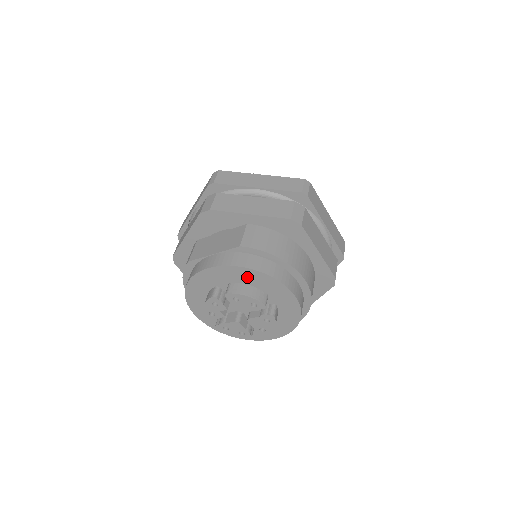
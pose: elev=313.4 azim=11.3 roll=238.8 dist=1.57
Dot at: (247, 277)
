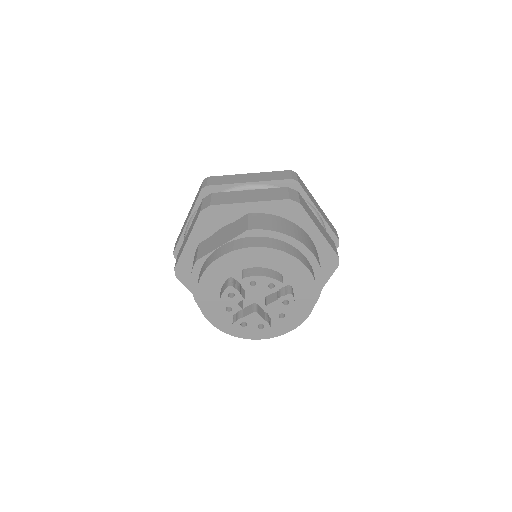
Dot at: (260, 258)
